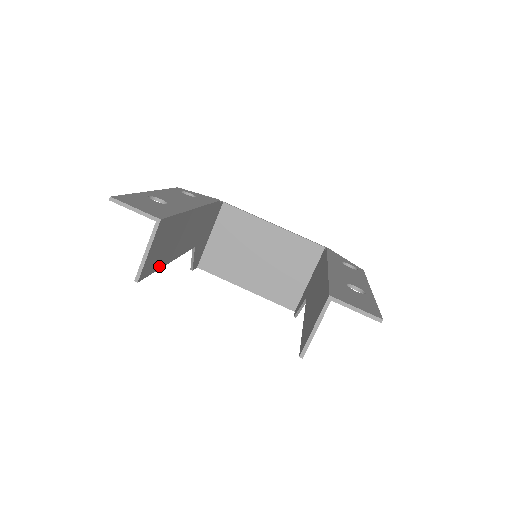
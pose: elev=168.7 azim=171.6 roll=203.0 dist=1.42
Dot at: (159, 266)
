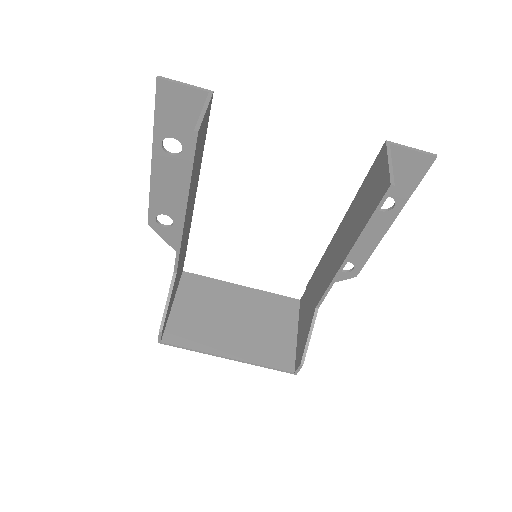
Dot at: (191, 178)
